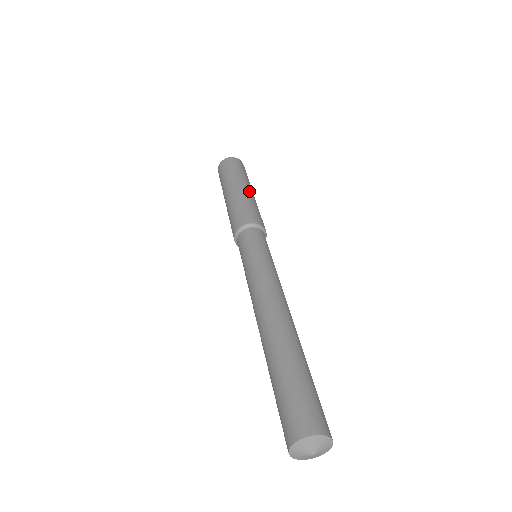
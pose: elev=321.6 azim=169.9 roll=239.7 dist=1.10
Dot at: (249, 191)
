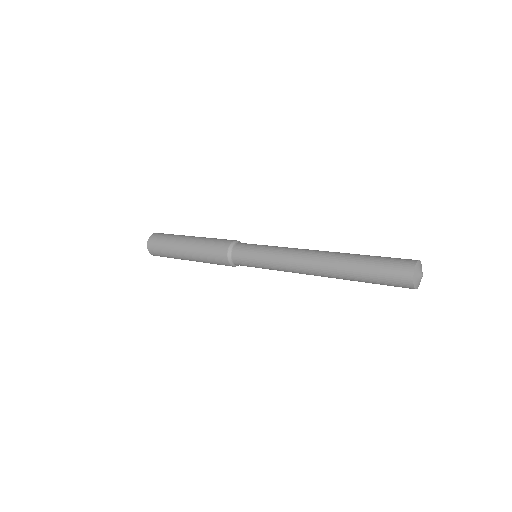
Dot at: (193, 238)
